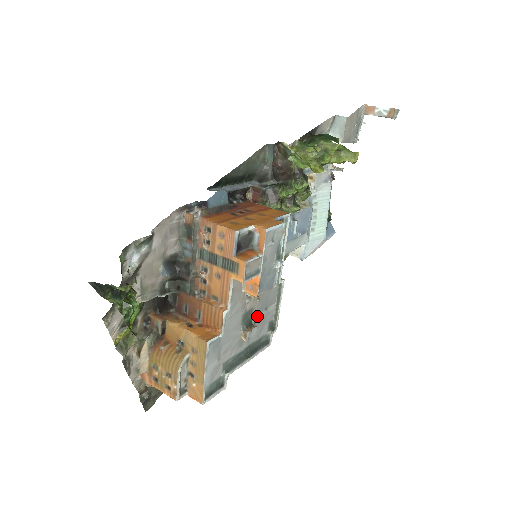
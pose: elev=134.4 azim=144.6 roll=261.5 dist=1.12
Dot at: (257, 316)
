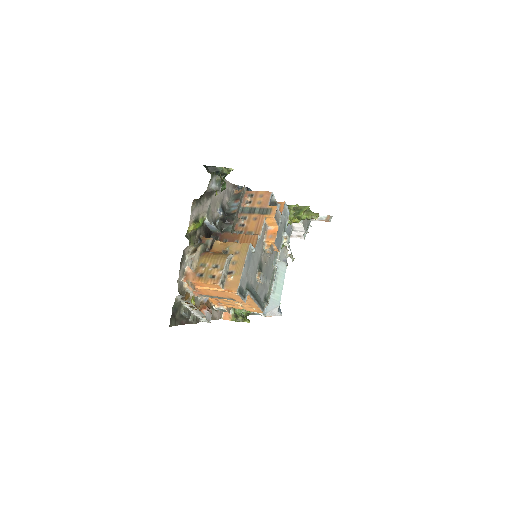
Dot at: occluded
